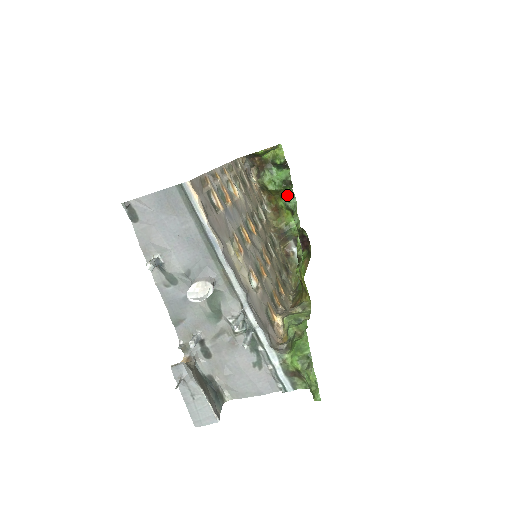
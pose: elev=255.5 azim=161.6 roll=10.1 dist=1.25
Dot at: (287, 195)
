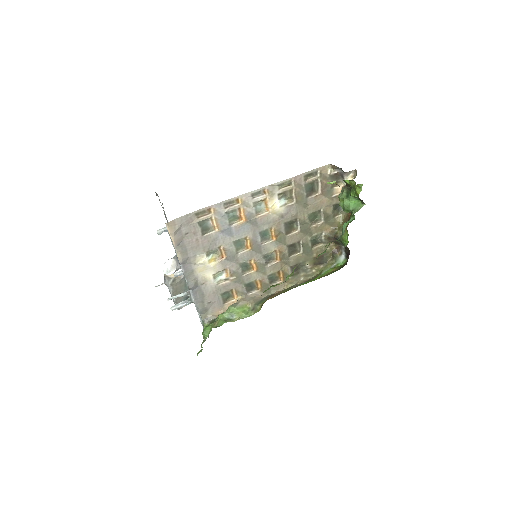
Dot at: (352, 219)
